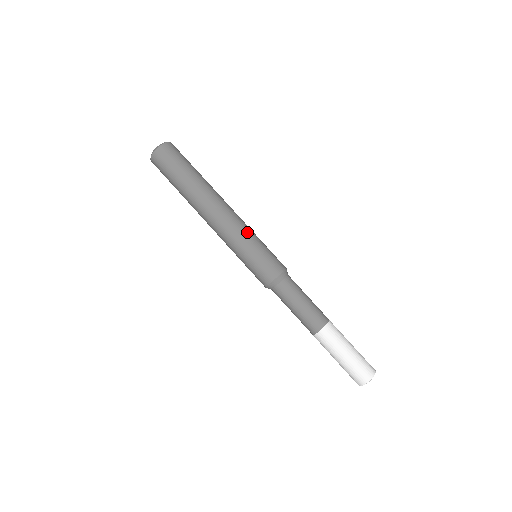
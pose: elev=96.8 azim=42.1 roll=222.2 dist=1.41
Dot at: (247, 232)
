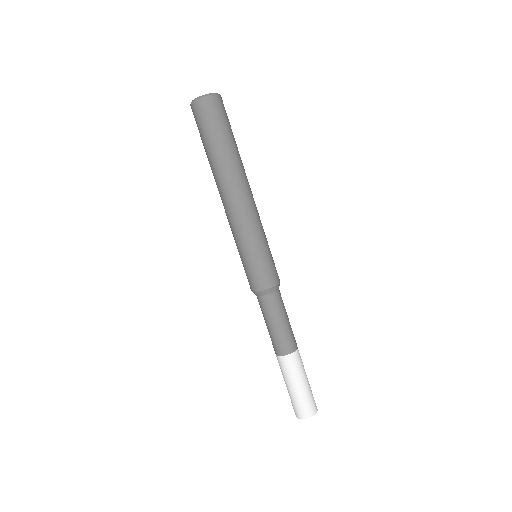
Dot at: (262, 229)
